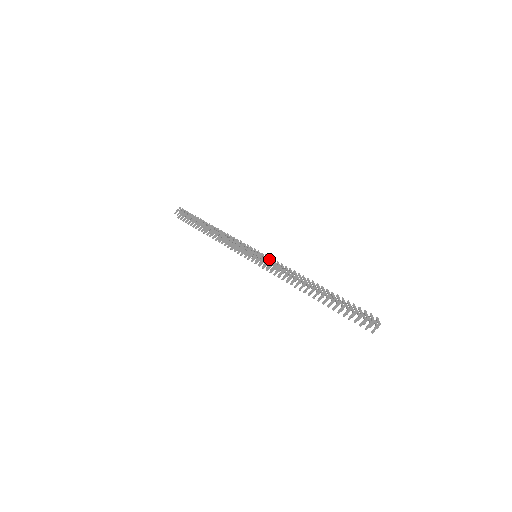
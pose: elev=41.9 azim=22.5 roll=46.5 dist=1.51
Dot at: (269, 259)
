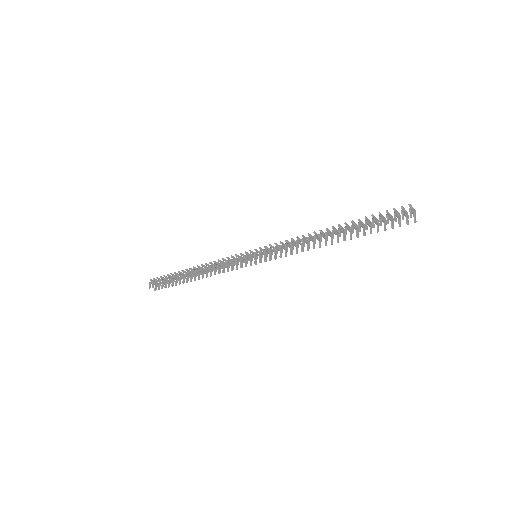
Dot at: (271, 247)
